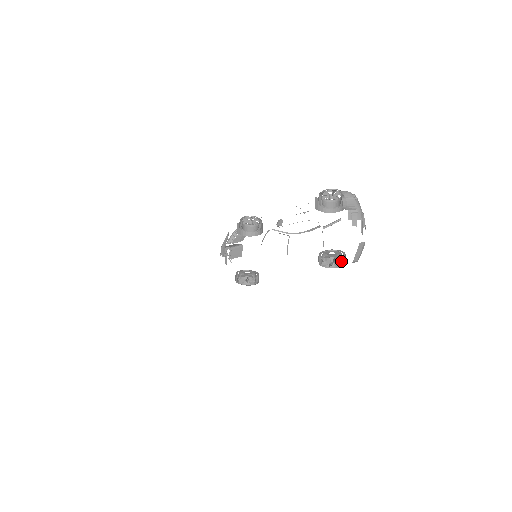
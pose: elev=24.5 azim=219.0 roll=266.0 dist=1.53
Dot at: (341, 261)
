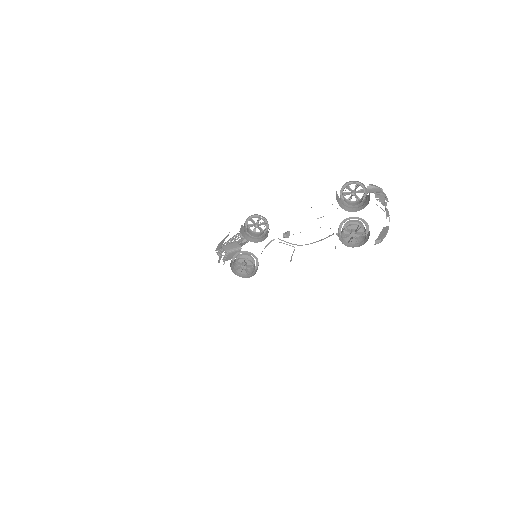
Dot at: occluded
